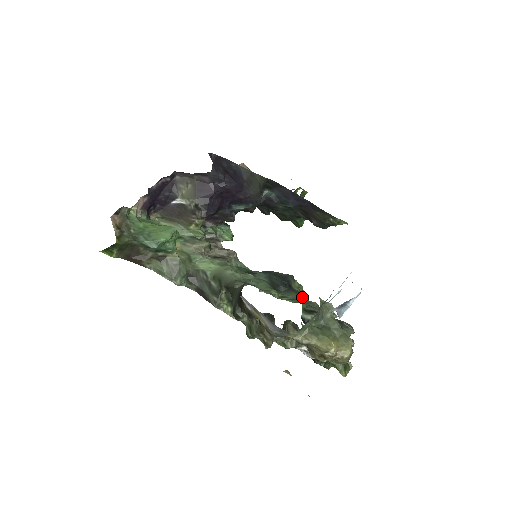
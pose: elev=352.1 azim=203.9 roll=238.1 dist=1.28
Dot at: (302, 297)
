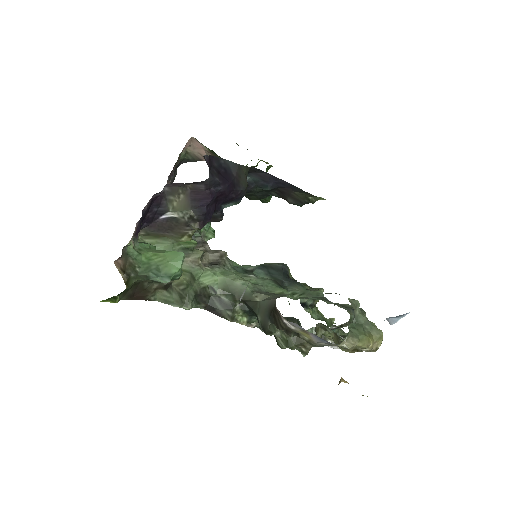
Dot at: occluded
